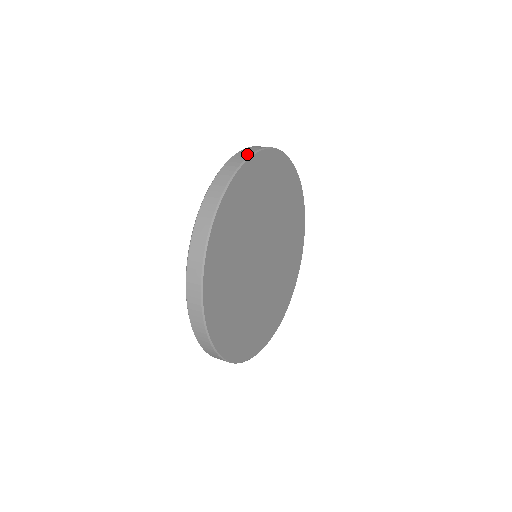
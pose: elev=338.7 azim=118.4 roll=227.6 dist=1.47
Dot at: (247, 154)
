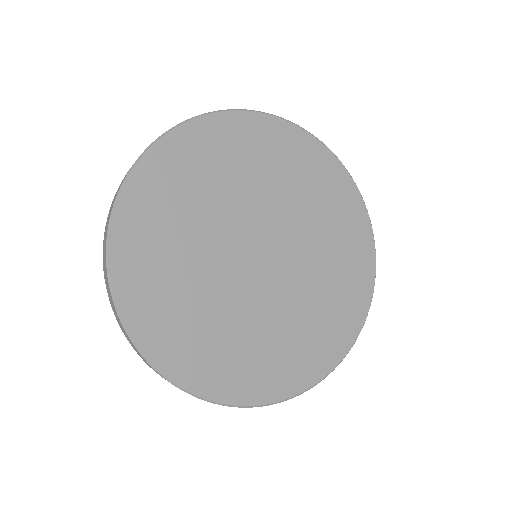
Dot at: occluded
